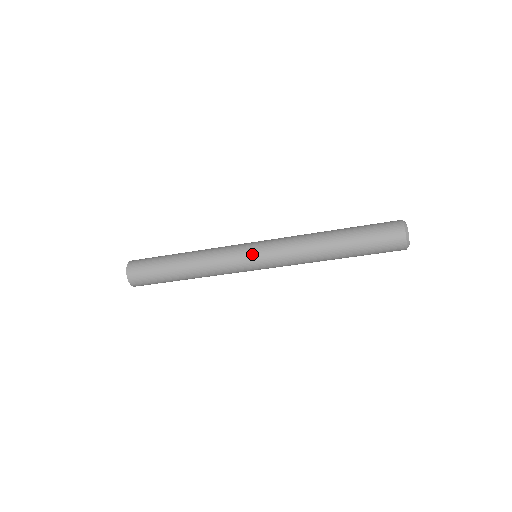
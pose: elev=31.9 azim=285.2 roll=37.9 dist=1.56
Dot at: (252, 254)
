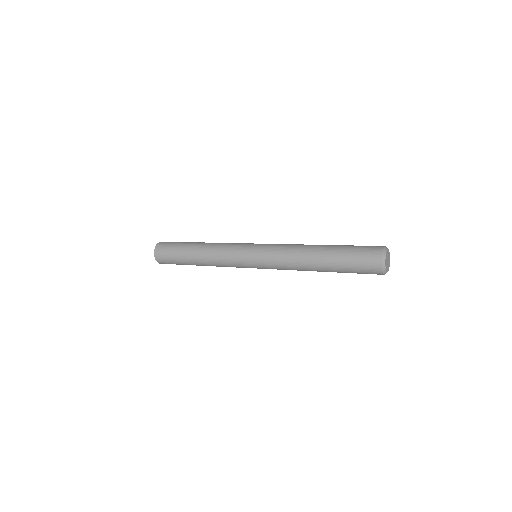
Dot at: (250, 259)
